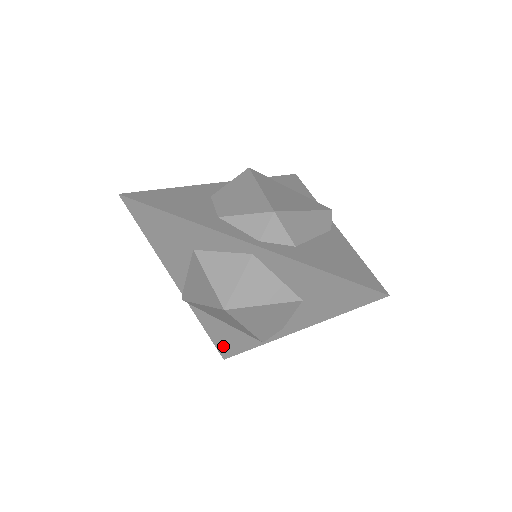
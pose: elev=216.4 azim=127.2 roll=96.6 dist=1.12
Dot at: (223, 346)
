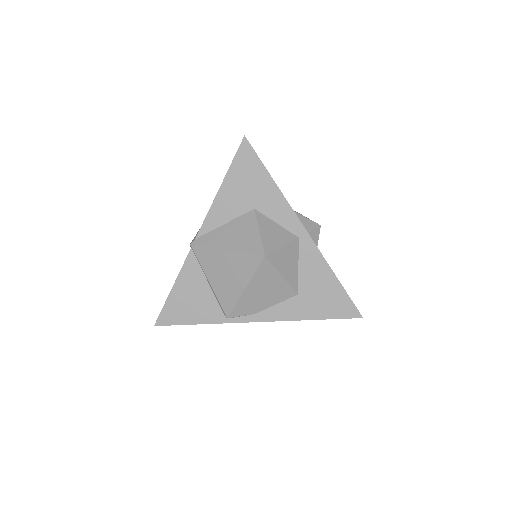
Dot at: (172, 310)
